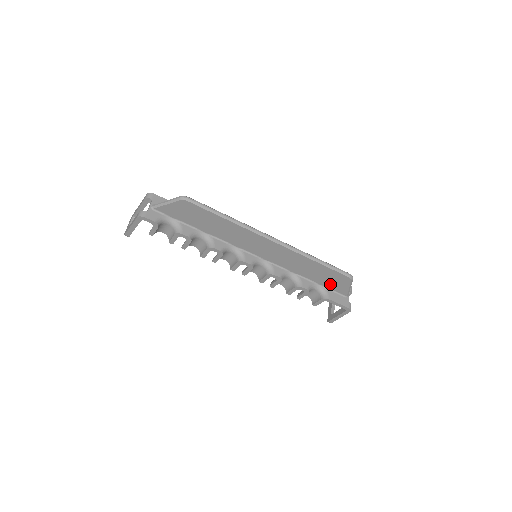
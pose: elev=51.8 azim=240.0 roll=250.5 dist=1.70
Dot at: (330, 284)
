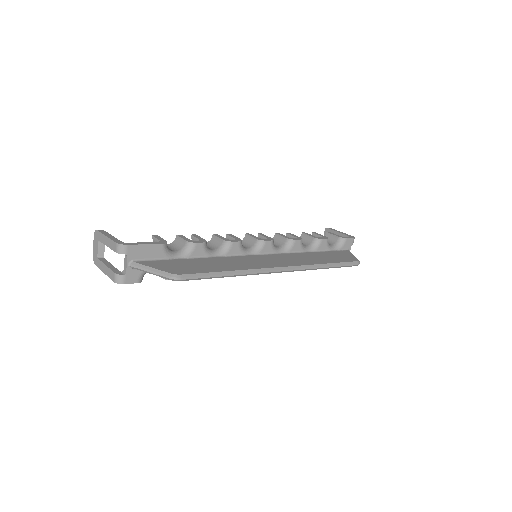
Dot at: occluded
